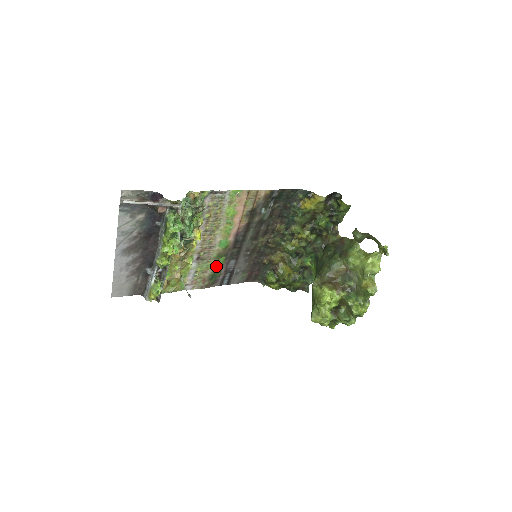
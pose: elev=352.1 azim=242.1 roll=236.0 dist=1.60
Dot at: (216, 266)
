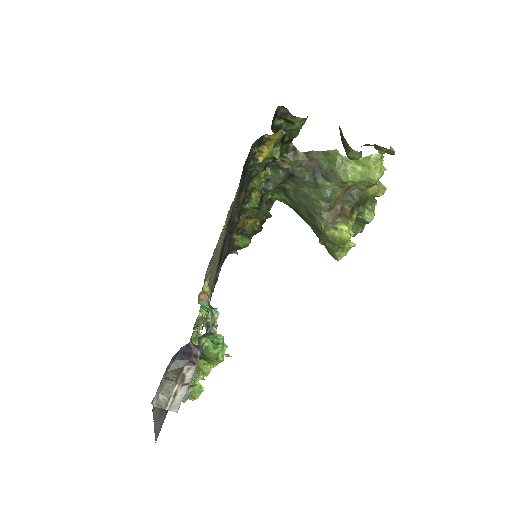
Dot at: (210, 297)
